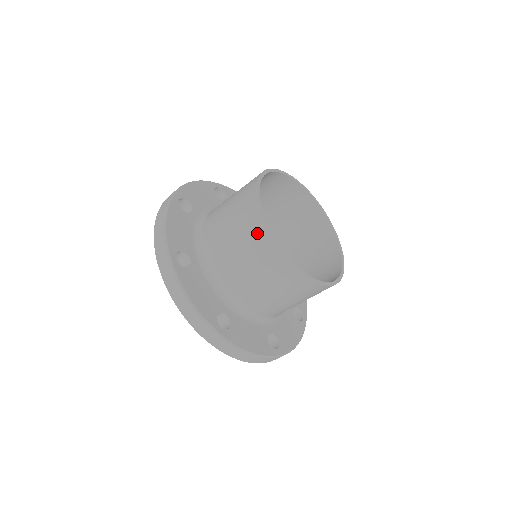
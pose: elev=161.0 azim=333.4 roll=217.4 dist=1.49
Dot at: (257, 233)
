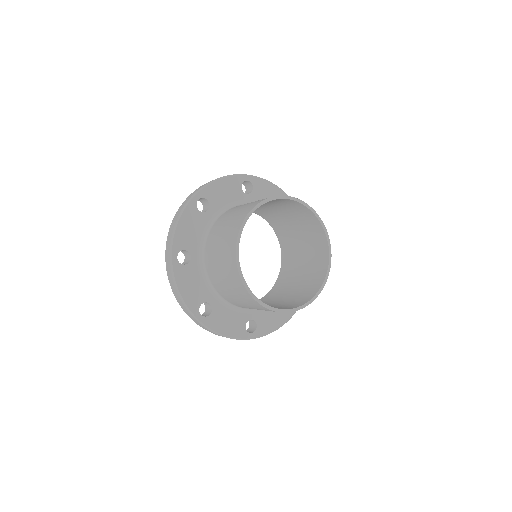
Dot at: (252, 303)
